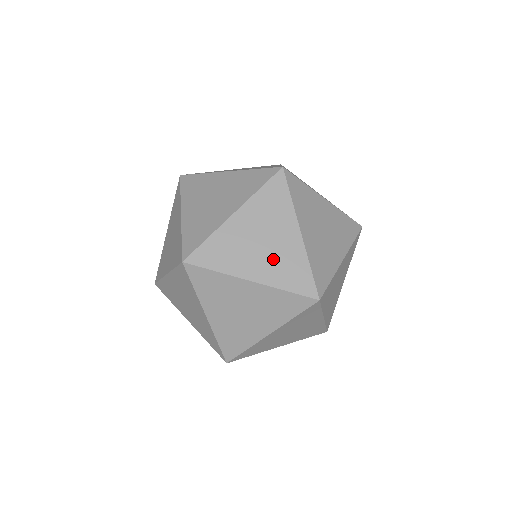
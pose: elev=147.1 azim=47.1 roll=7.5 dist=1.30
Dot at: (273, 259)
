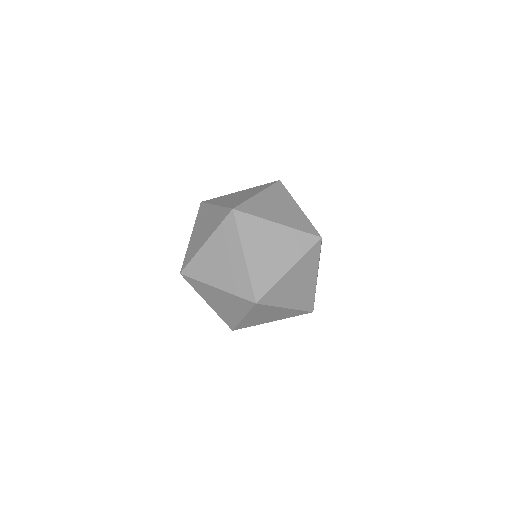
Dot at: (278, 316)
